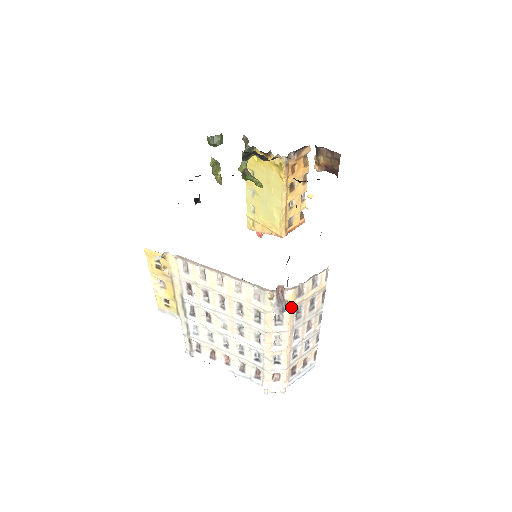
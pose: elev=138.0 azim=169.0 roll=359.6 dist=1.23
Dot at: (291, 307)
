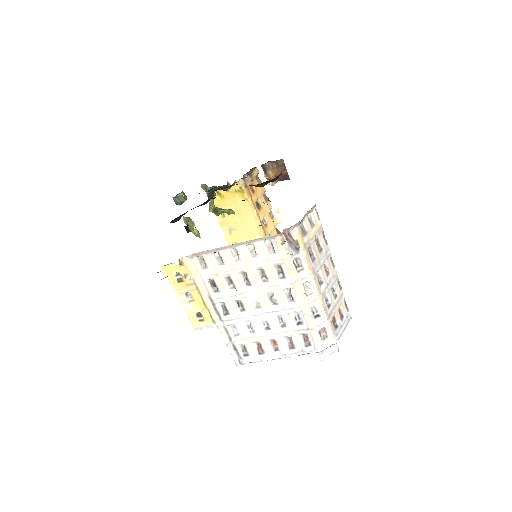
Dot at: (302, 246)
